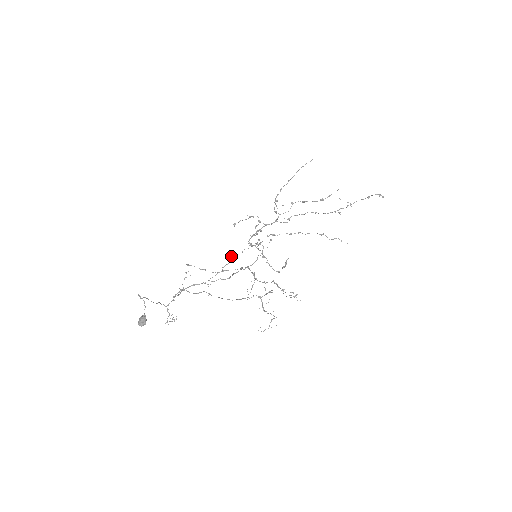
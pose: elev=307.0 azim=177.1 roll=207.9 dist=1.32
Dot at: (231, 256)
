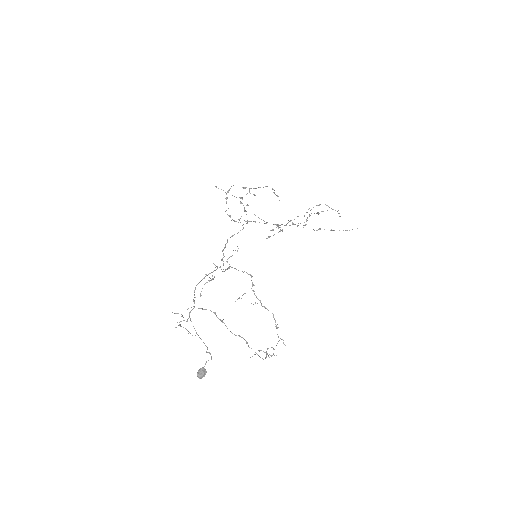
Dot at: occluded
